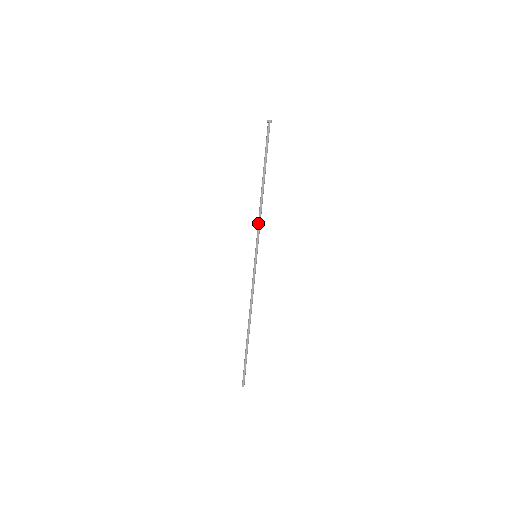
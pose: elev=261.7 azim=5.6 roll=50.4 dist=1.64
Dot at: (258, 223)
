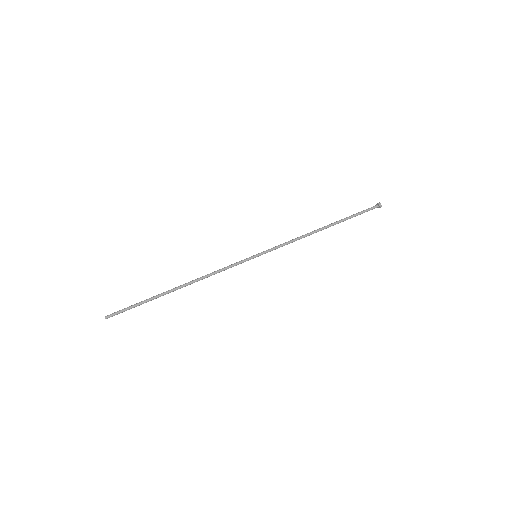
Dot at: (289, 242)
